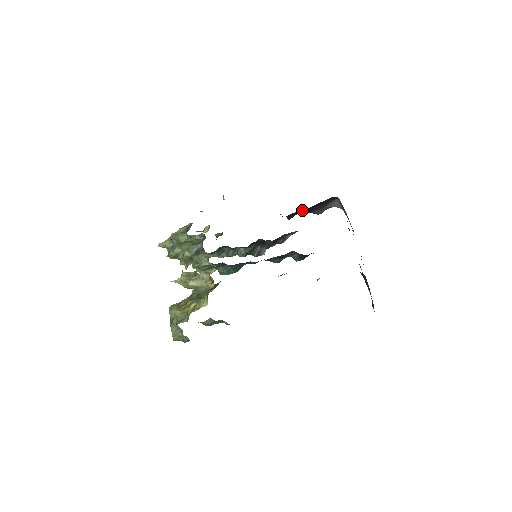
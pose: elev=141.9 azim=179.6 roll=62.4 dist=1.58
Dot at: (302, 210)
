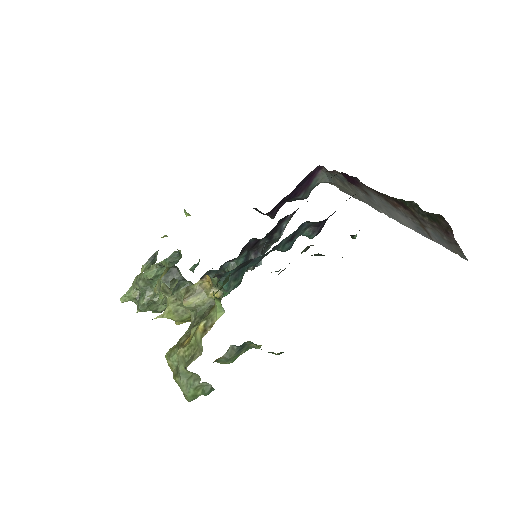
Dot at: (285, 198)
